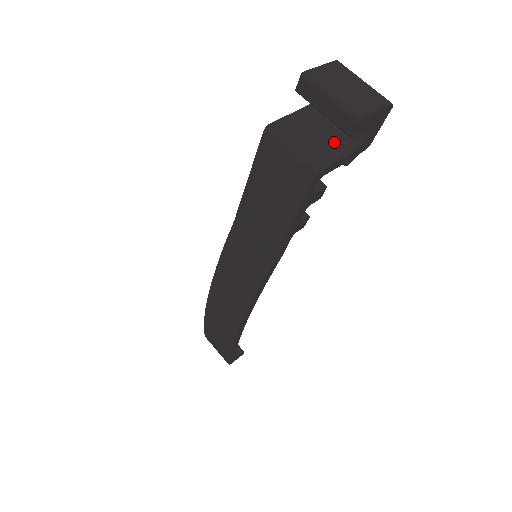
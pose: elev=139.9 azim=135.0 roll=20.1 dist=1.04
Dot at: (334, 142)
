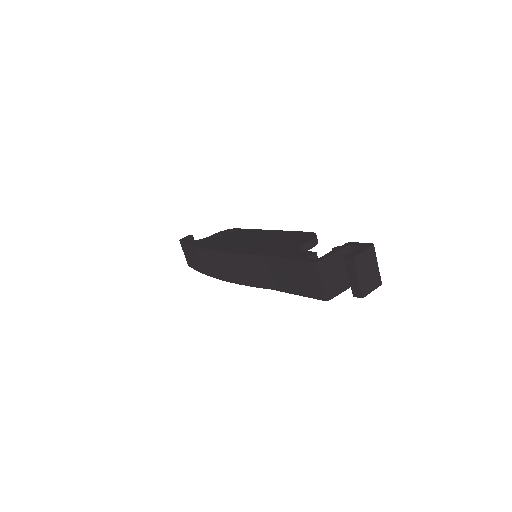
Dot at: (344, 280)
